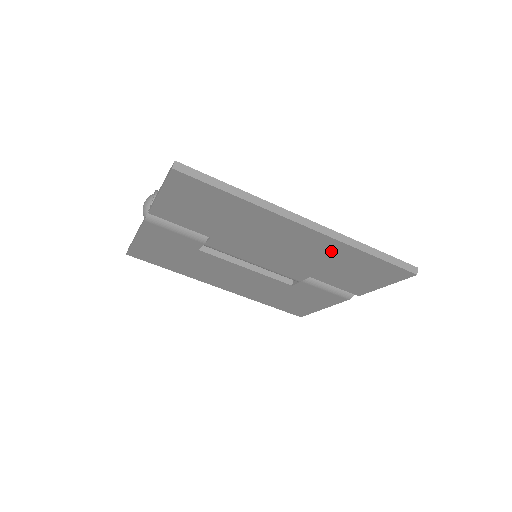
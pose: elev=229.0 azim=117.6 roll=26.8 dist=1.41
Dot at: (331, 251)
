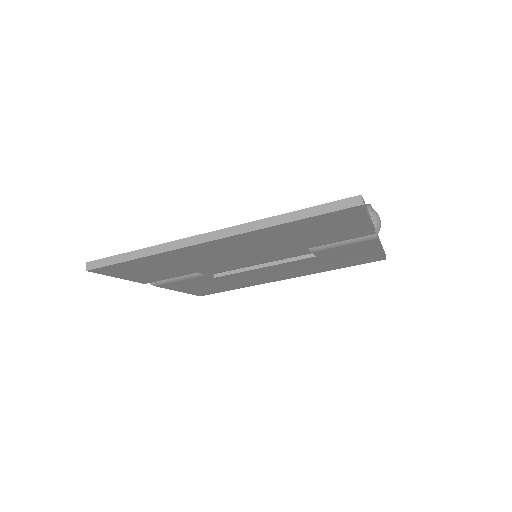
Dot at: (266, 236)
